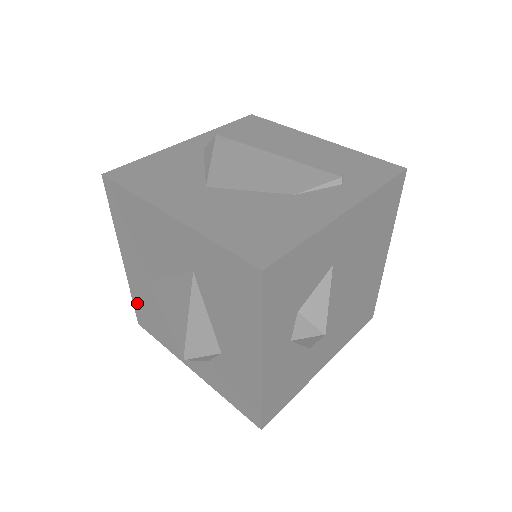
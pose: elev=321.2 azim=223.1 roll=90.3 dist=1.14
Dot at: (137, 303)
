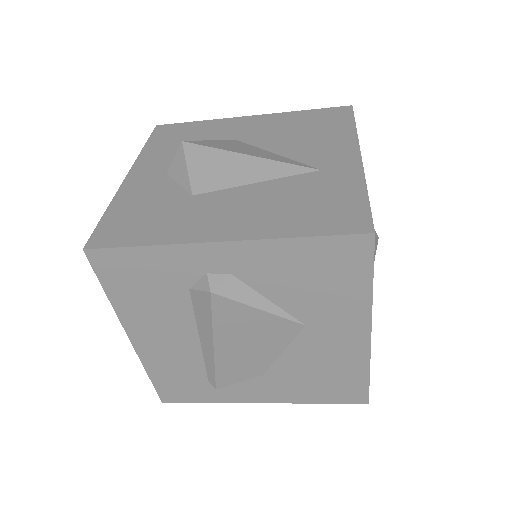
Dot at: occluded
